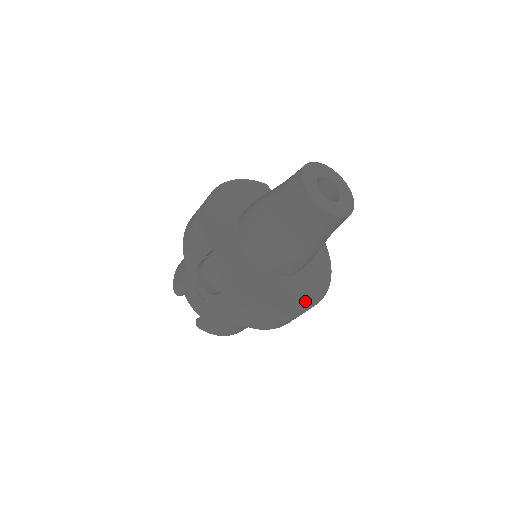
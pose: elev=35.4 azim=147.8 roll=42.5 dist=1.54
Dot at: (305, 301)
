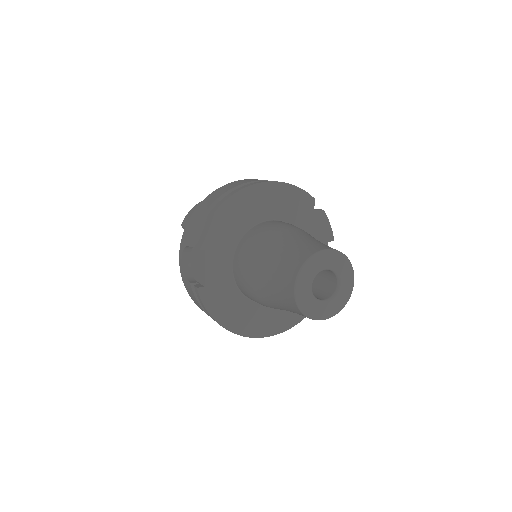
Dot at: (258, 330)
